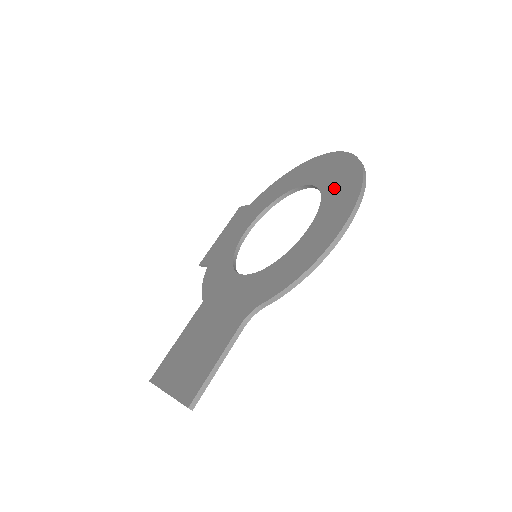
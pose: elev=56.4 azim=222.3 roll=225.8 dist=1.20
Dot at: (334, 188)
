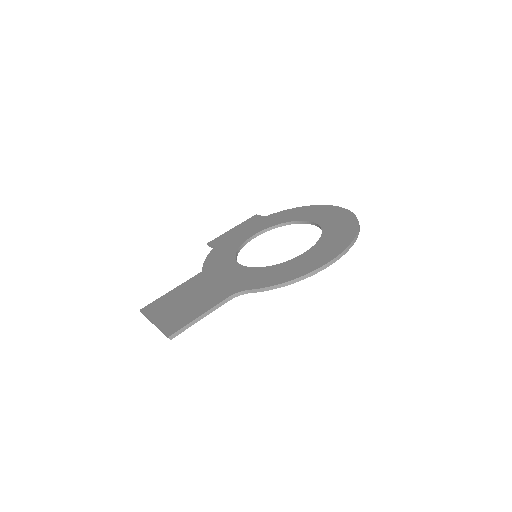
Dot at: (333, 234)
